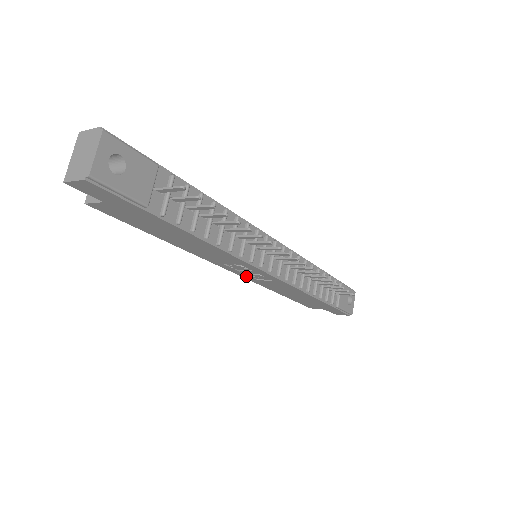
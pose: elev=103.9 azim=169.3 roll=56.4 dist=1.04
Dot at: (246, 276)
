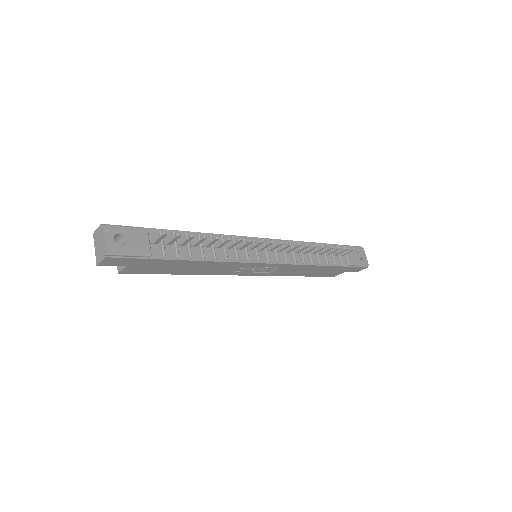
Dot at: (259, 274)
